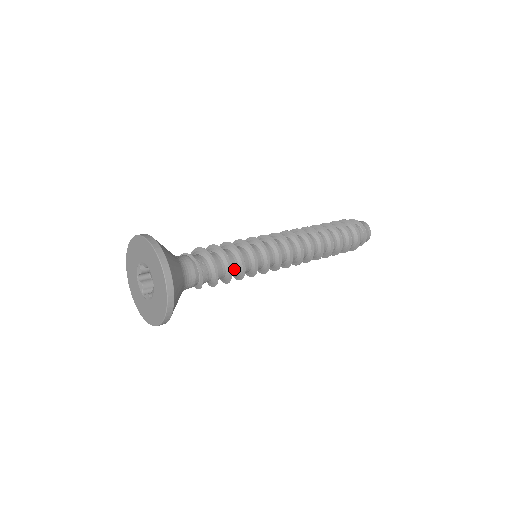
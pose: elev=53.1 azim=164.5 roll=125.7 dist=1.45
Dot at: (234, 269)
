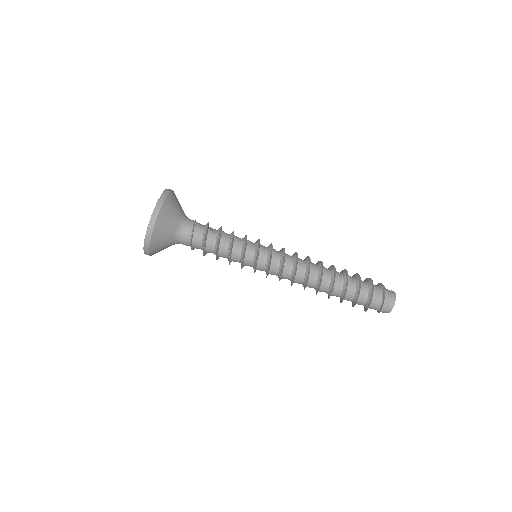
Dot at: (223, 253)
